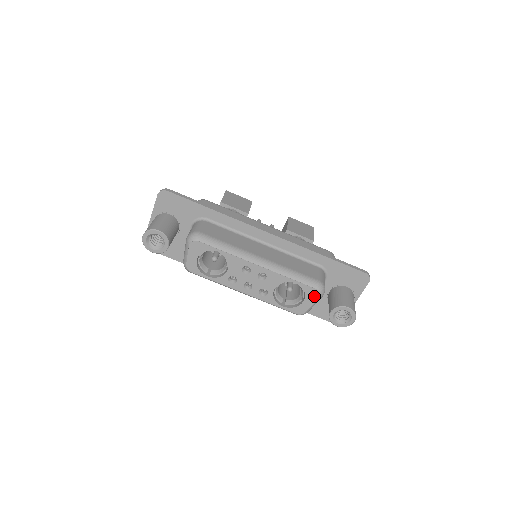
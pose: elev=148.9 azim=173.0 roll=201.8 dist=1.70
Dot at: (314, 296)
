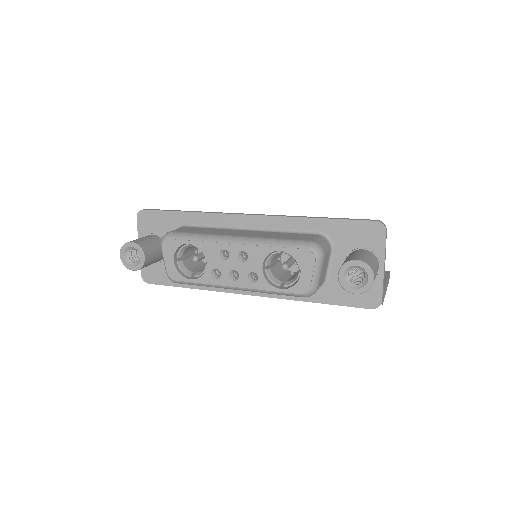
Dot at: (309, 260)
